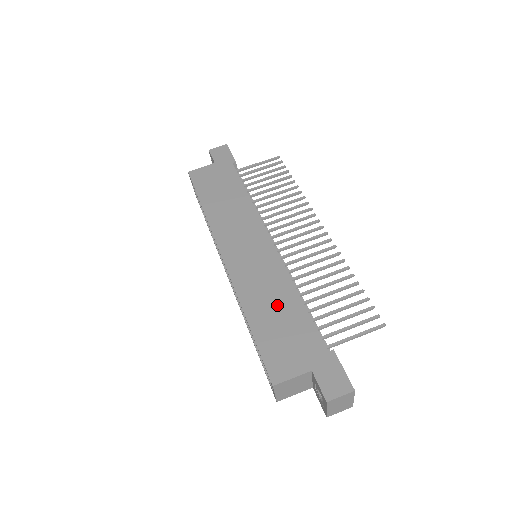
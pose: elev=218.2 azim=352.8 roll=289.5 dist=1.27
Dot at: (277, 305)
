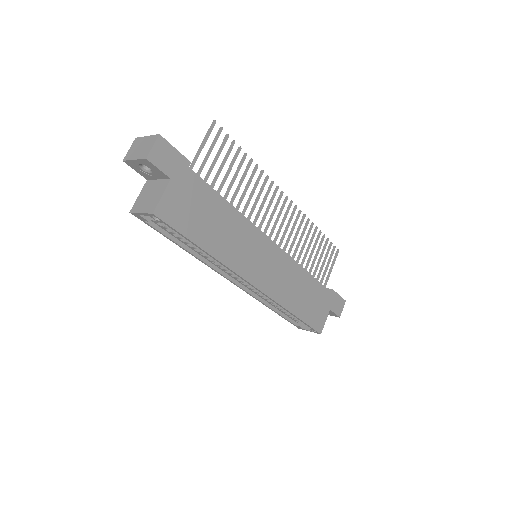
Dot at: (302, 290)
